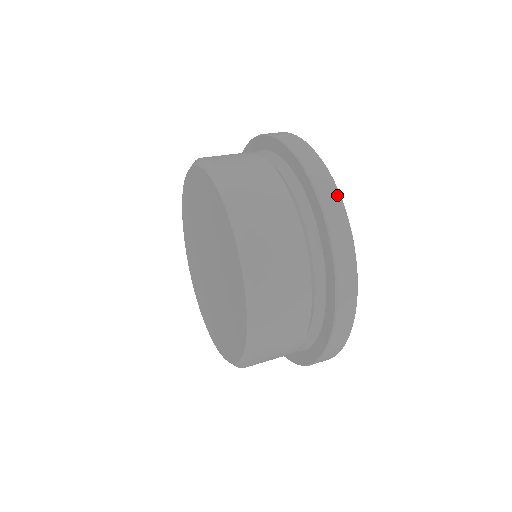
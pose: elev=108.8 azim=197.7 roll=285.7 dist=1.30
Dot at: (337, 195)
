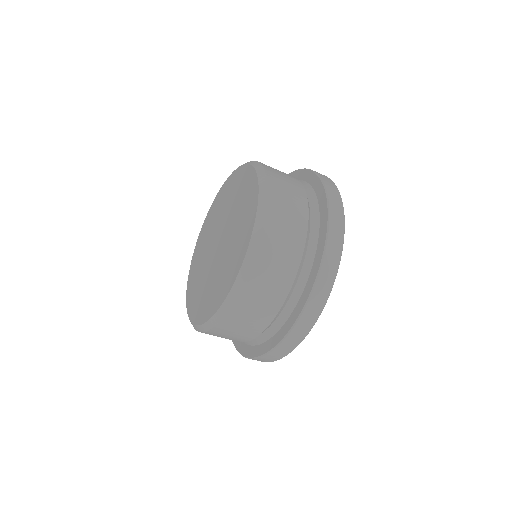
Dot at: (338, 192)
